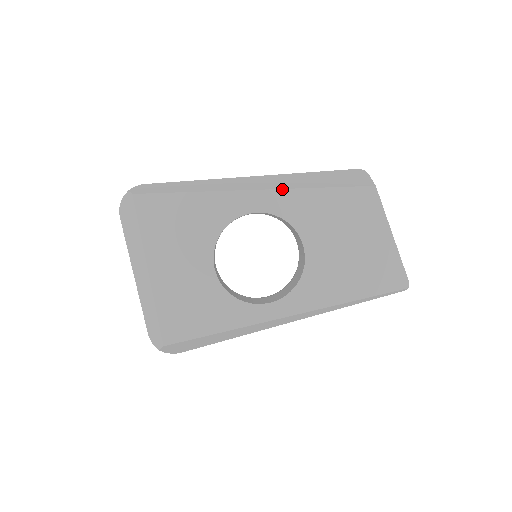
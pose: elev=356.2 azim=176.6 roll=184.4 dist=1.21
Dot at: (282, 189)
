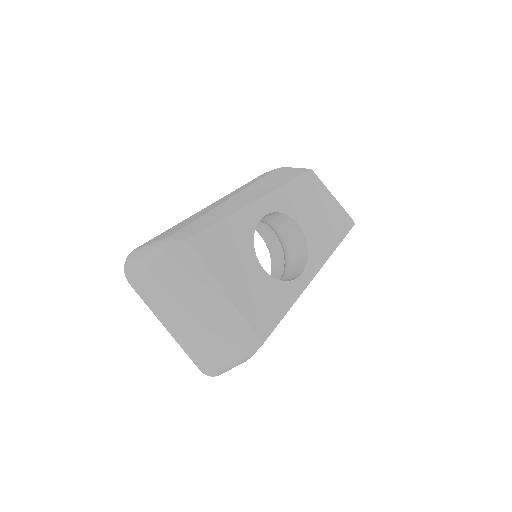
Dot at: (270, 193)
